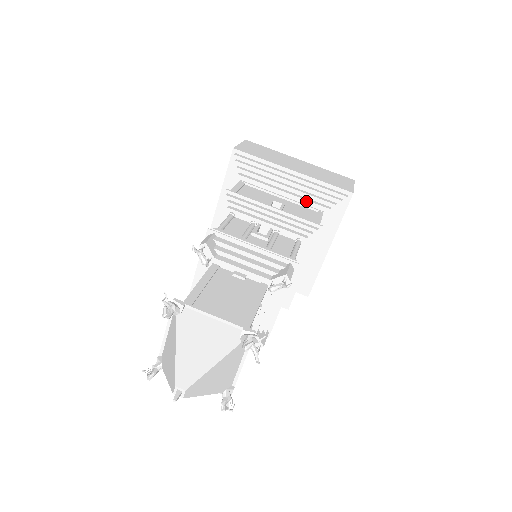
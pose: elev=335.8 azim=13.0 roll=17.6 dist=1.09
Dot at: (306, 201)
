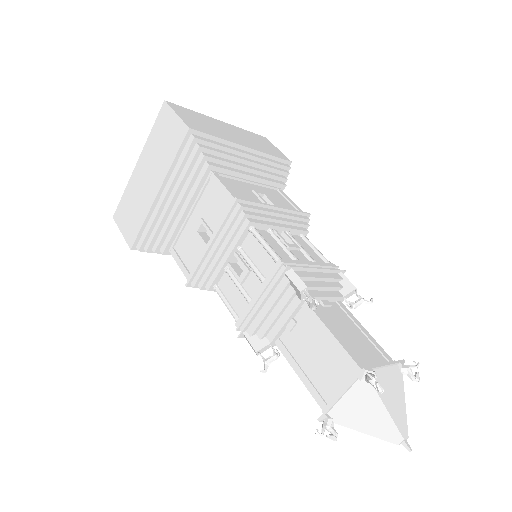
Dot at: (269, 182)
